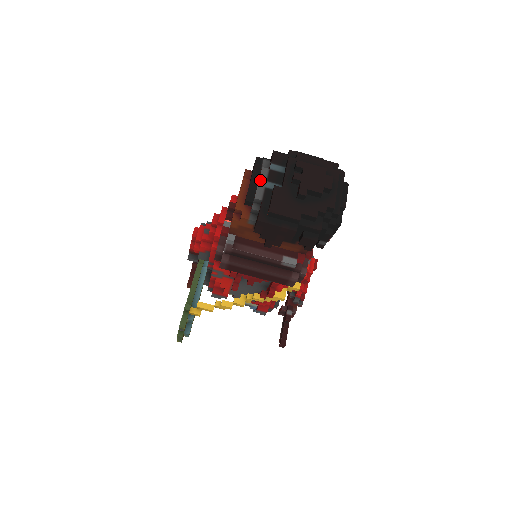
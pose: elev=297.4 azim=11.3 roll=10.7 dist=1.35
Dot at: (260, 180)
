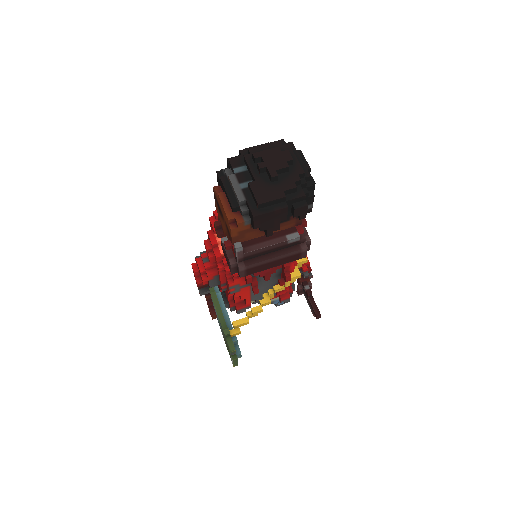
Dot at: (234, 186)
